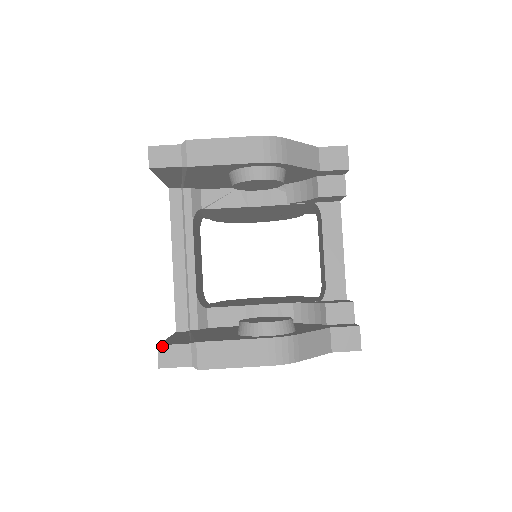
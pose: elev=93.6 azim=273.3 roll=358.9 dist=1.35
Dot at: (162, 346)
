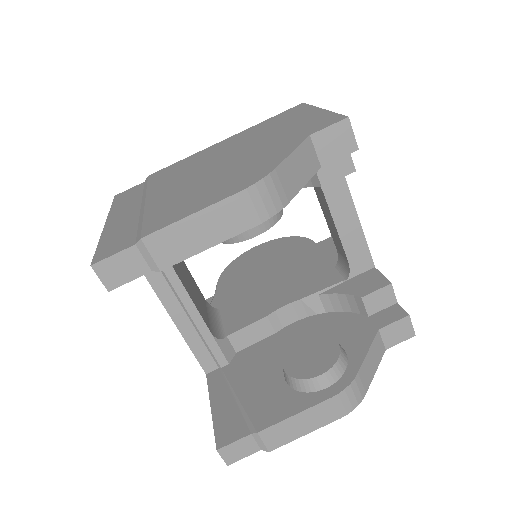
Dot at: (222, 449)
